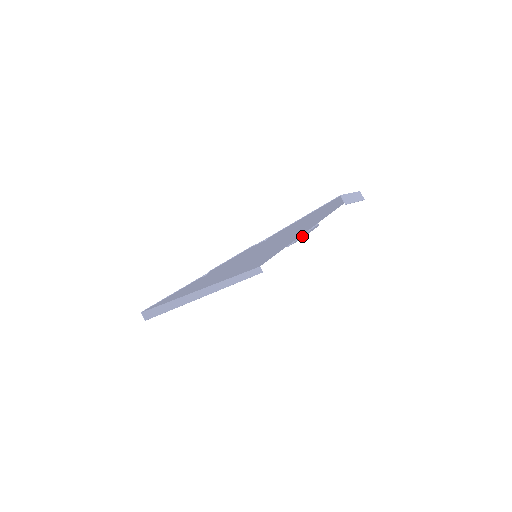
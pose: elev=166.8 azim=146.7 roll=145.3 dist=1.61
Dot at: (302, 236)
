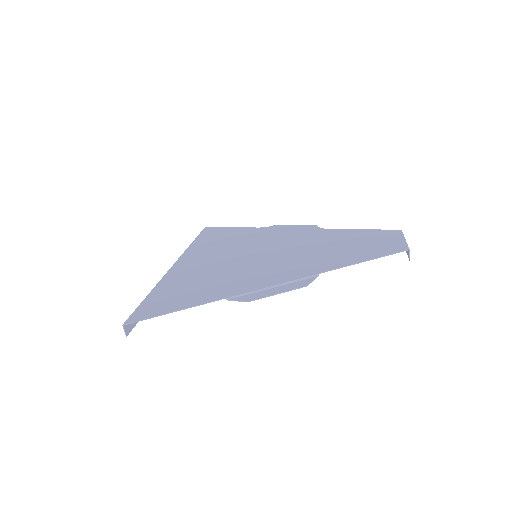
Dot at: (289, 228)
